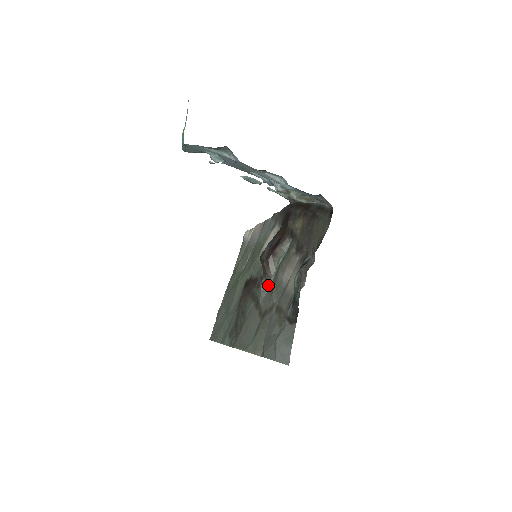
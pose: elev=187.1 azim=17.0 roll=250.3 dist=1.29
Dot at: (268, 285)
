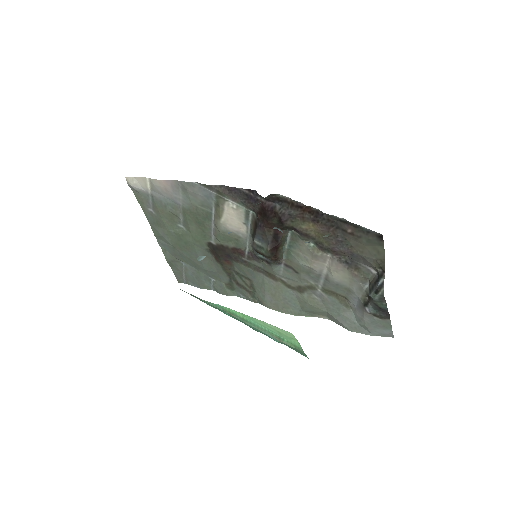
Dot at: (280, 265)
